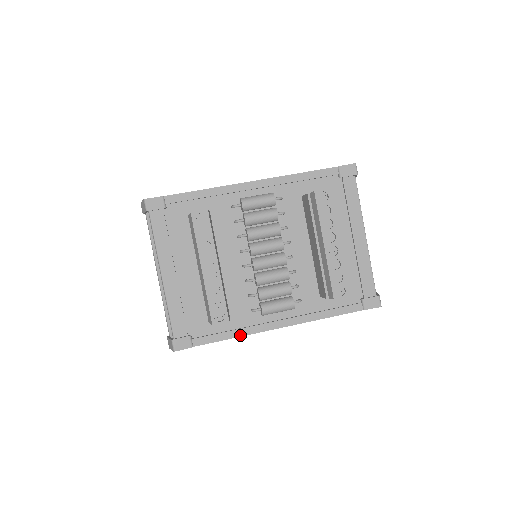
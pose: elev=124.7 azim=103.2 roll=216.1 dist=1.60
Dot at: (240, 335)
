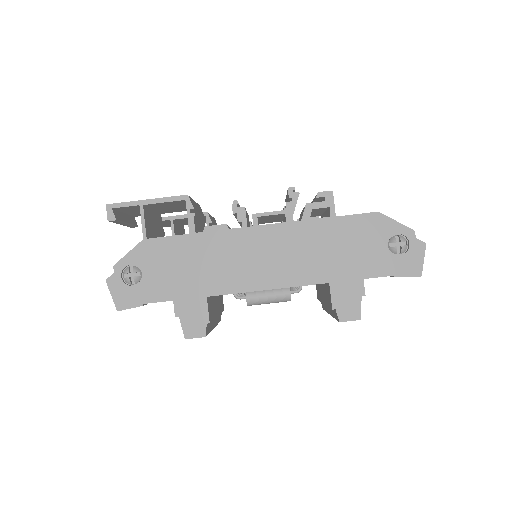
Dot at: occluded
